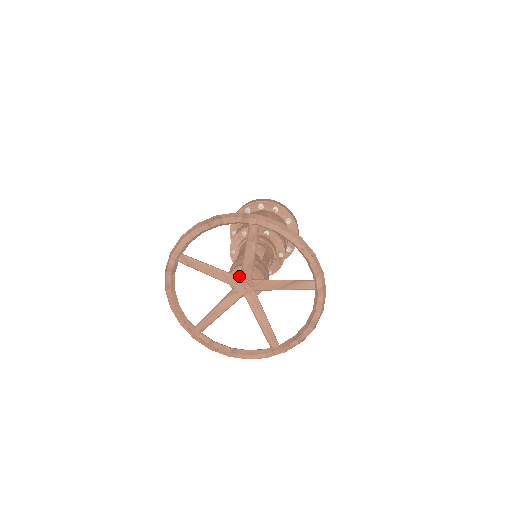
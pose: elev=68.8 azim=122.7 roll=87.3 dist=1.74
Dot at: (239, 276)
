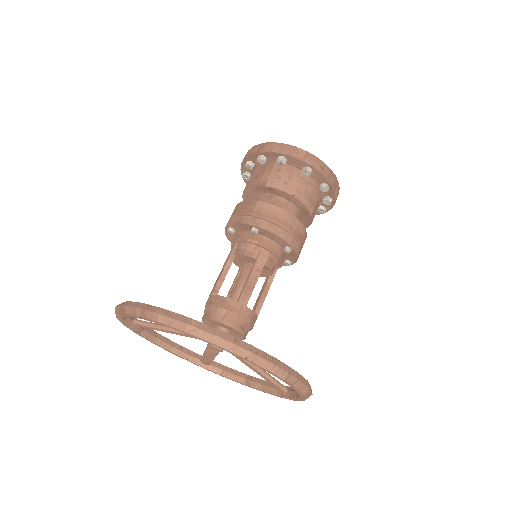
Dot at: (212, 324)
